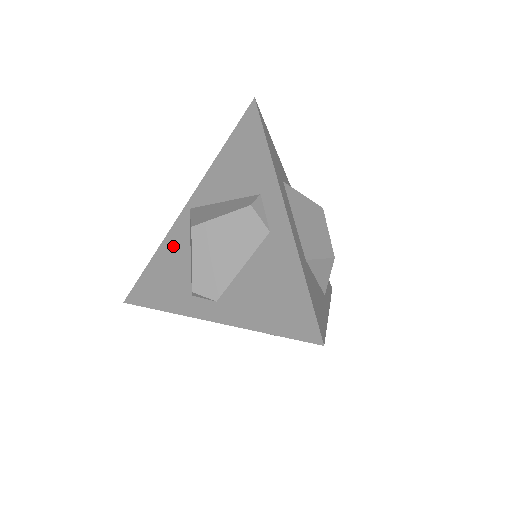
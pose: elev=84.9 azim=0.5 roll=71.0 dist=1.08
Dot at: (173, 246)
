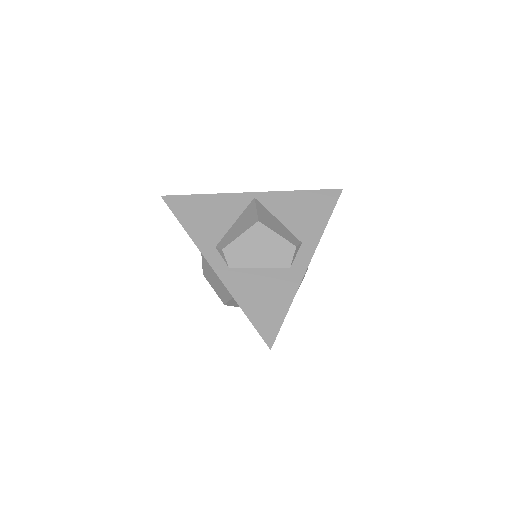
Dot at: (226, 205)
